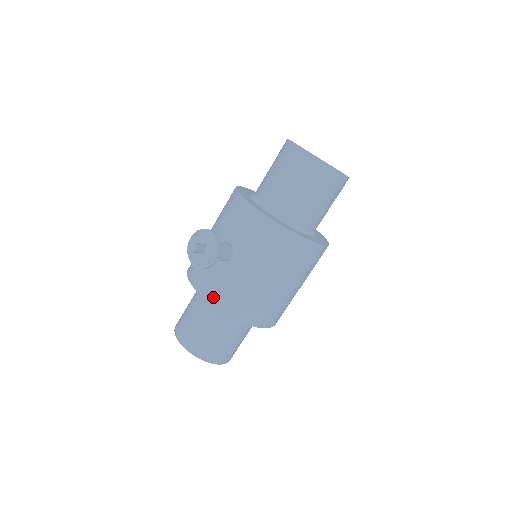
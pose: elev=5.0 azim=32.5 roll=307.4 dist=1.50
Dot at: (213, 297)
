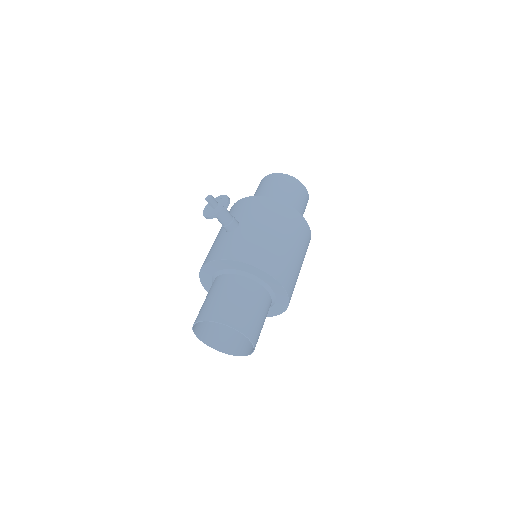
Dot at: (228, 254)
